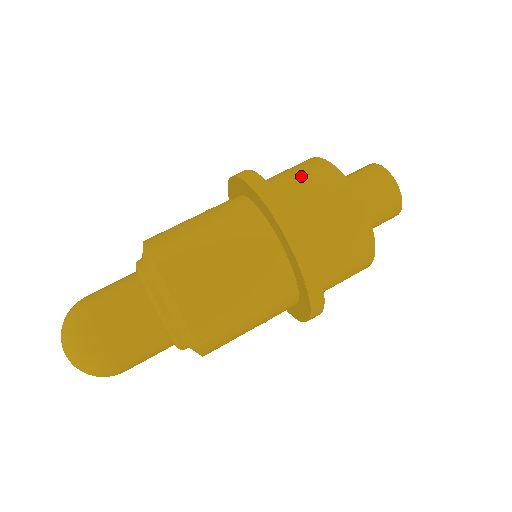
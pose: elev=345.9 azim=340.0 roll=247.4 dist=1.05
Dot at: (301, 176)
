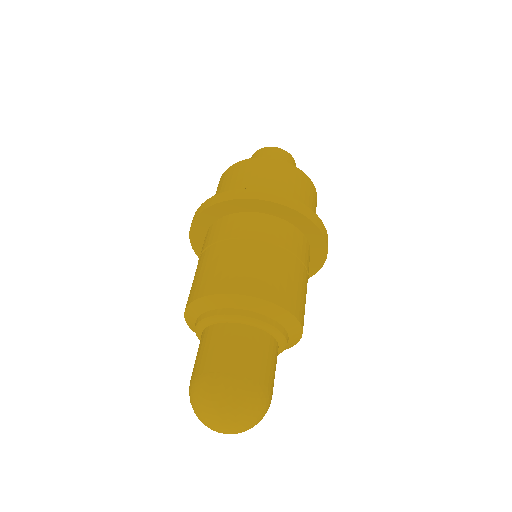
Dot at: occluded
